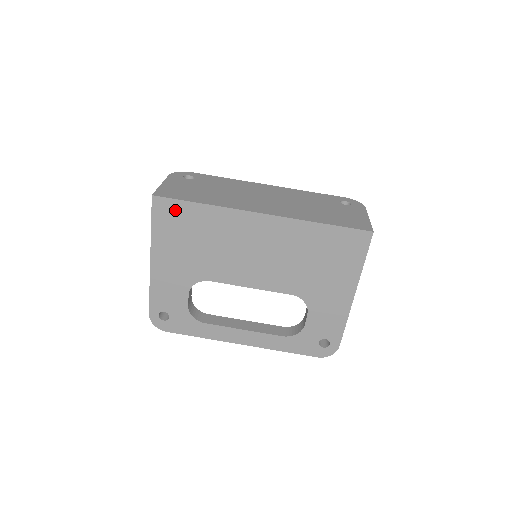
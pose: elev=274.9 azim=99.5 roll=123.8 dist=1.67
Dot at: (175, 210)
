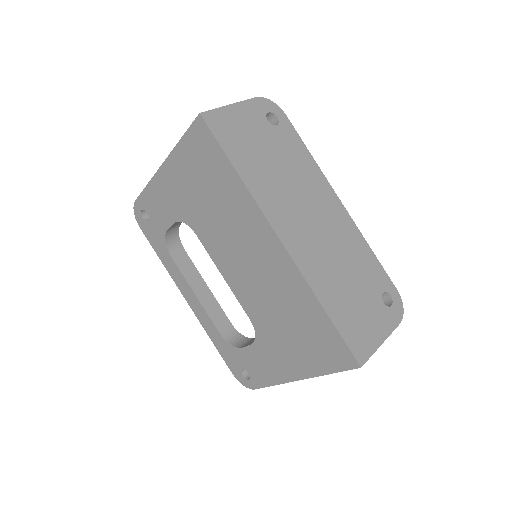
Dot at: (210, 149)
